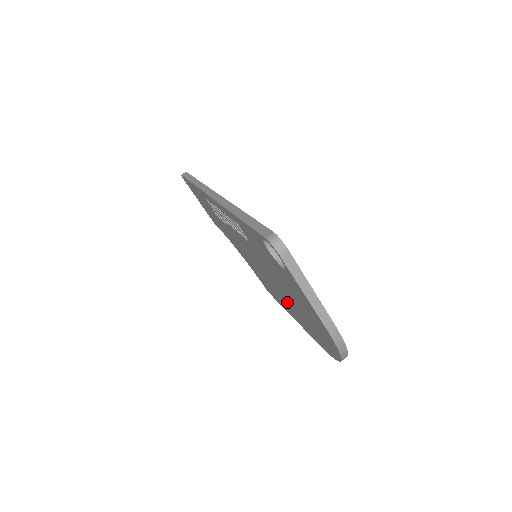
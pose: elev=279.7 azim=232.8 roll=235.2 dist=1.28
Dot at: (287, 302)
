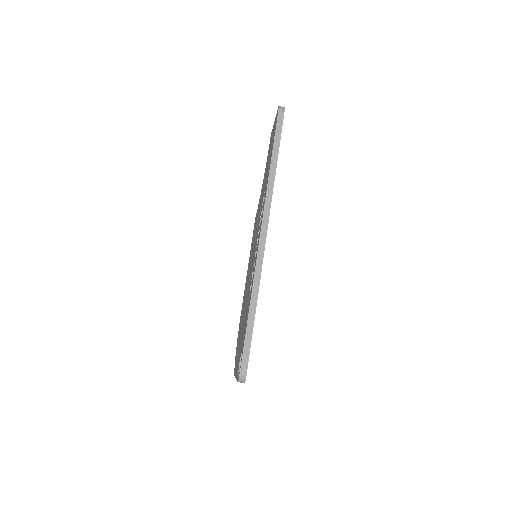
Dot at: occluded
